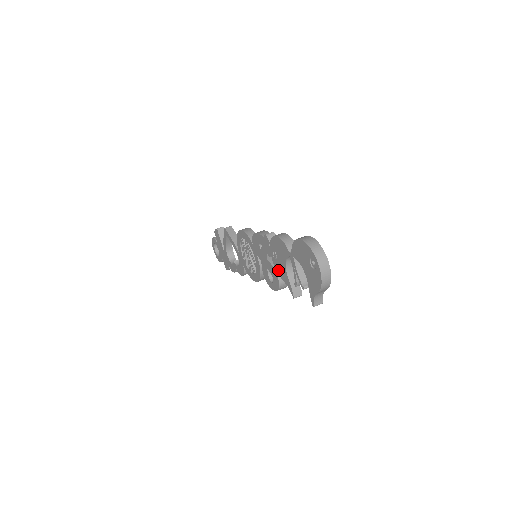
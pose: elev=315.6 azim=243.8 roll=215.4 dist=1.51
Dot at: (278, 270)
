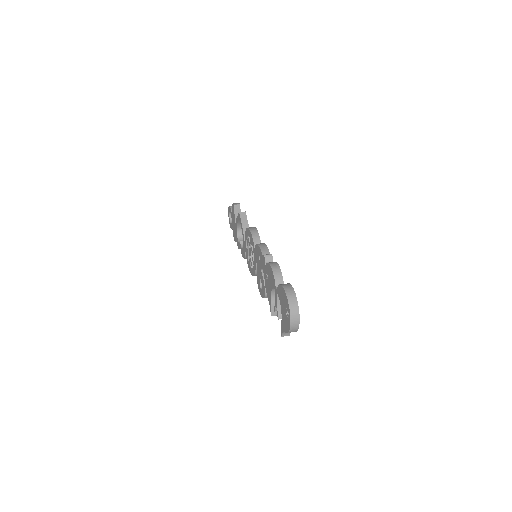
Dot at: (266, 287)
